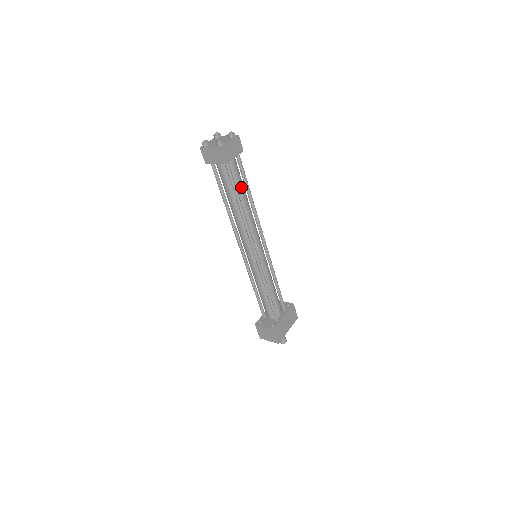
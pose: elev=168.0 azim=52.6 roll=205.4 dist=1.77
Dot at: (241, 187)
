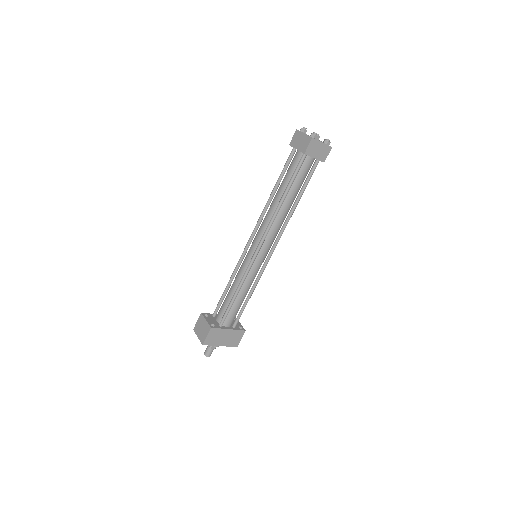
Dot at: (297, 186)
